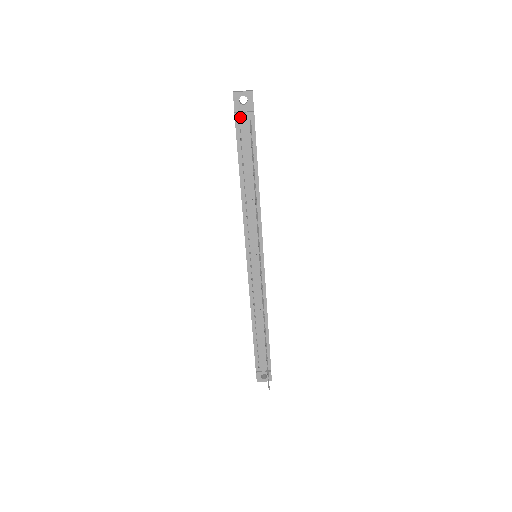
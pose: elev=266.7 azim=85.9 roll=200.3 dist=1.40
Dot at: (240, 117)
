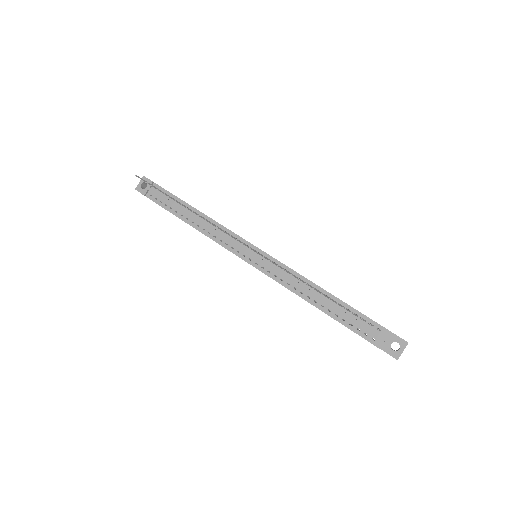
Dot at: (148, 193)
